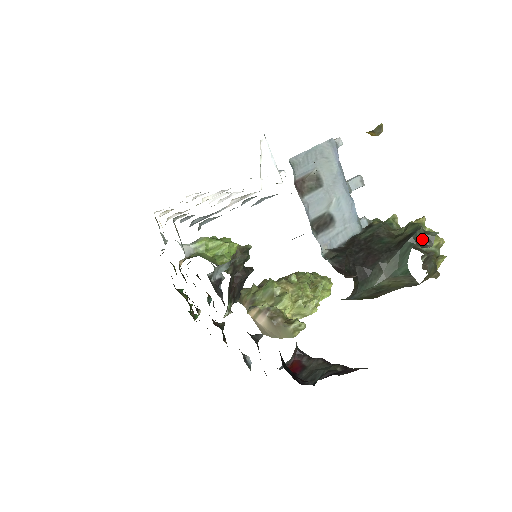
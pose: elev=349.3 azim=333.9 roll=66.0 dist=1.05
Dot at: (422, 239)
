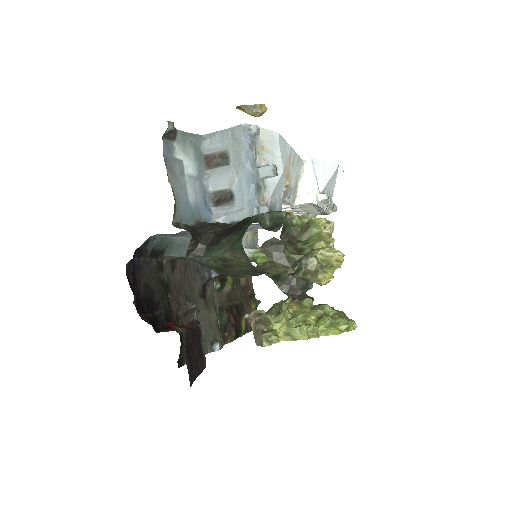
Dot at: (273, 223)
